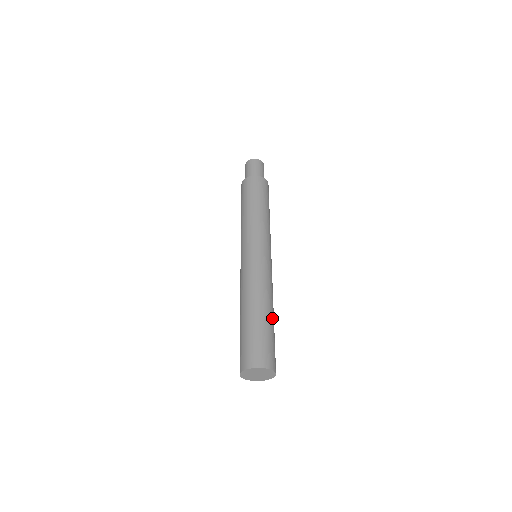
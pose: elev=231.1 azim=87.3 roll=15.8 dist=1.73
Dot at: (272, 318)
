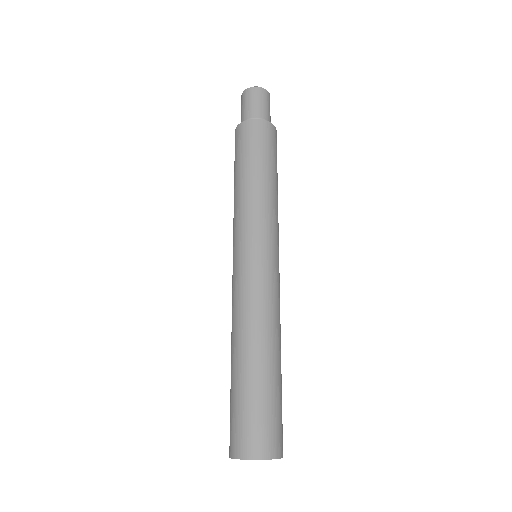
Dot at: (278, 367)
